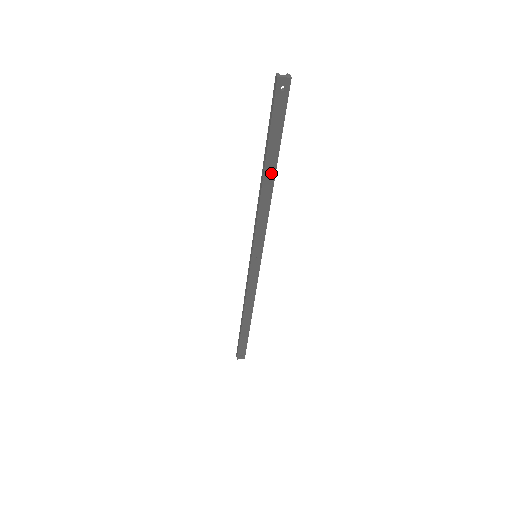
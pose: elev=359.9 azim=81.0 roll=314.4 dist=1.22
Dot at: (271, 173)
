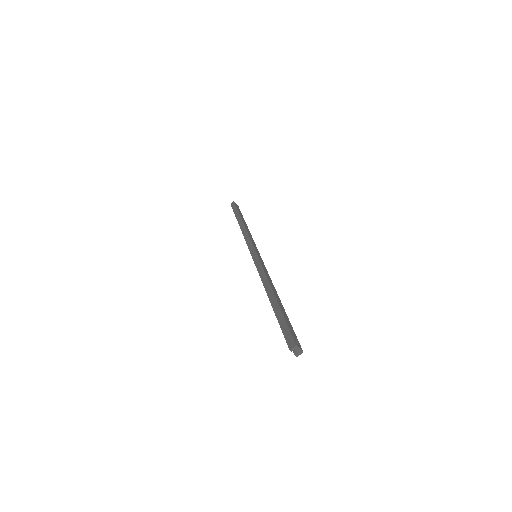
Dot at: (245, 223)
